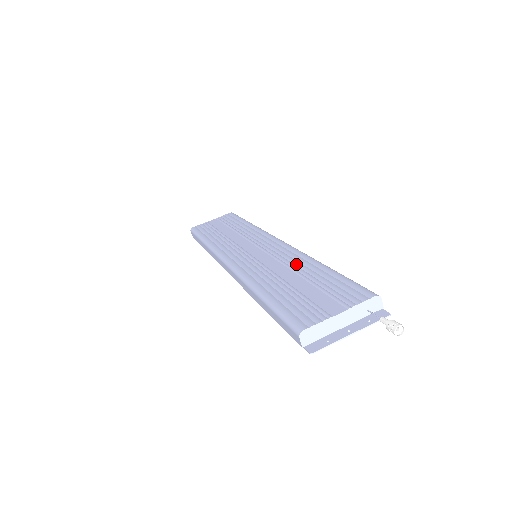
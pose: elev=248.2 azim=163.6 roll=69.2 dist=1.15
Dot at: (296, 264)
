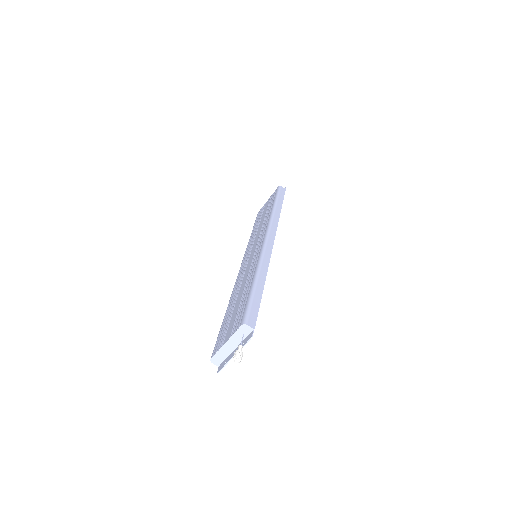
Dot at: (249, 277)
